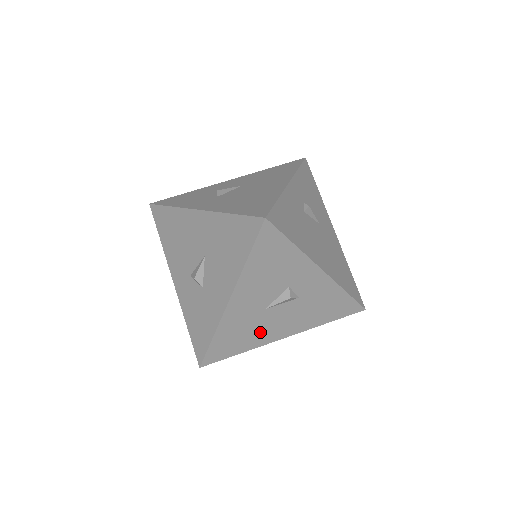
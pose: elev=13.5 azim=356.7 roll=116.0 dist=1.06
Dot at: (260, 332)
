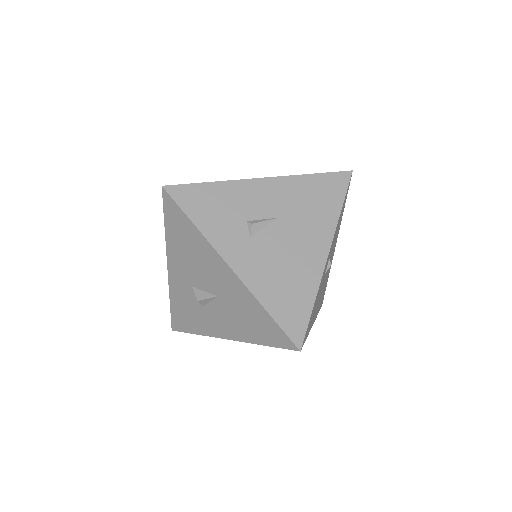
Dot at: occluded
